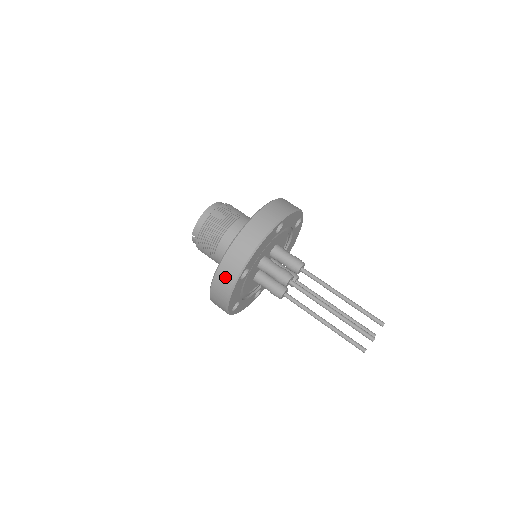
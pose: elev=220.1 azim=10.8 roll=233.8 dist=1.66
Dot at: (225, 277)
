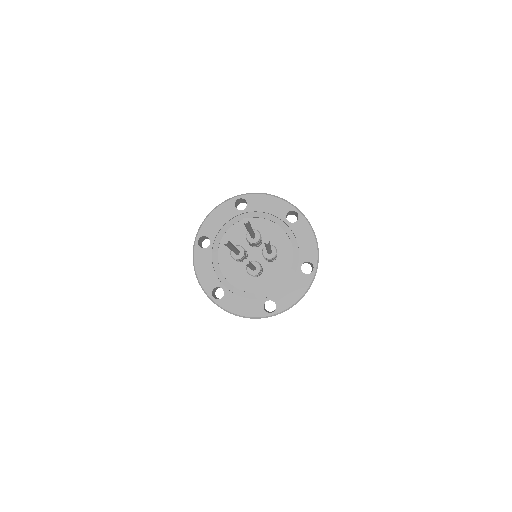
Dot at: occluded
